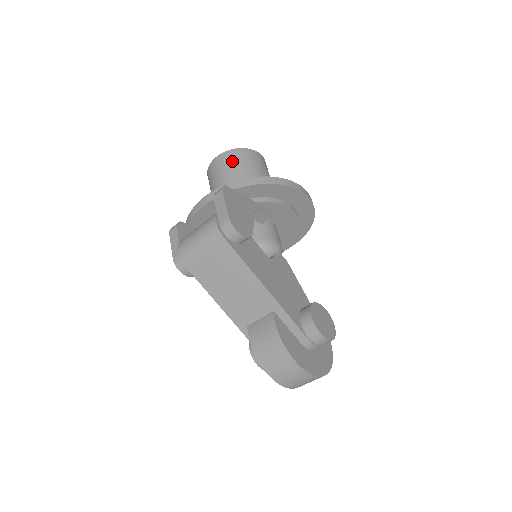
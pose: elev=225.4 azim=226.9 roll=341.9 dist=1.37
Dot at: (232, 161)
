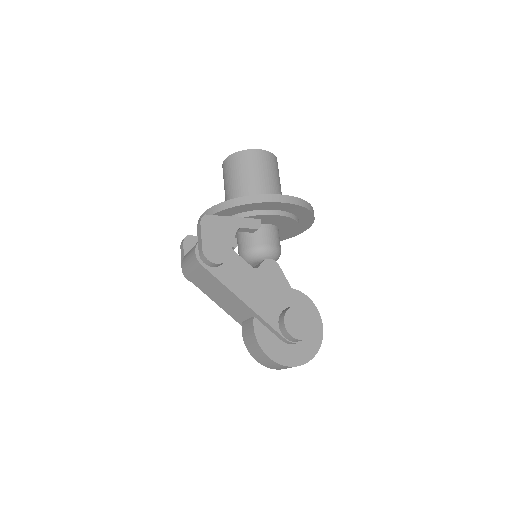
Dot at: (234, 166)
